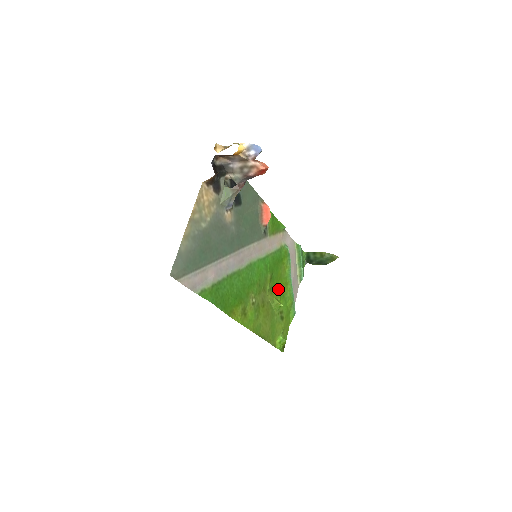
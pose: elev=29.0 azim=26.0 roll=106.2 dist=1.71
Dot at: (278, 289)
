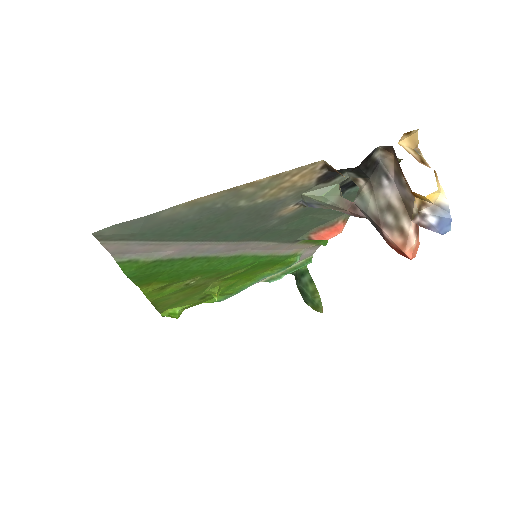
Dot at: (235, 279)
